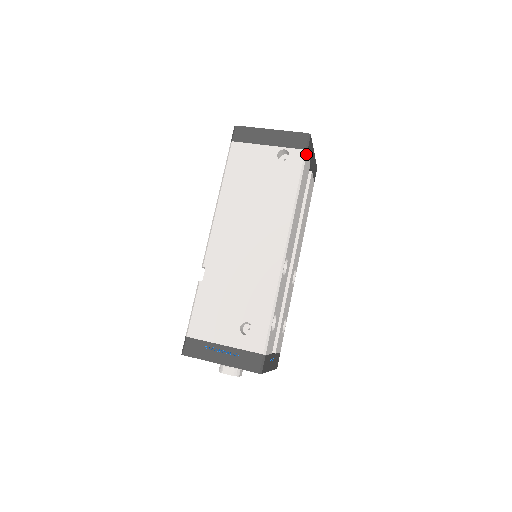
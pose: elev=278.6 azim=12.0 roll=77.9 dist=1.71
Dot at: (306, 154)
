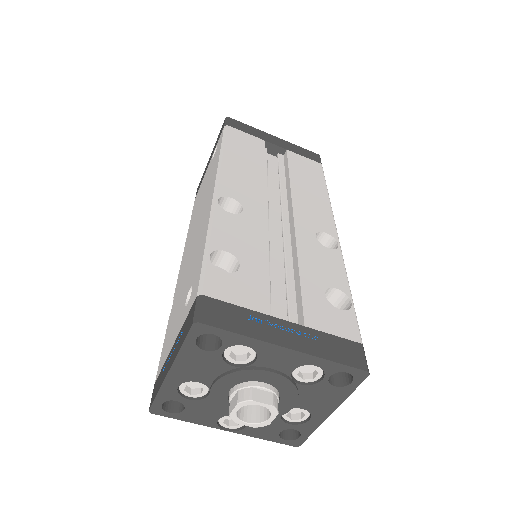
Dot at: (226, 127)
